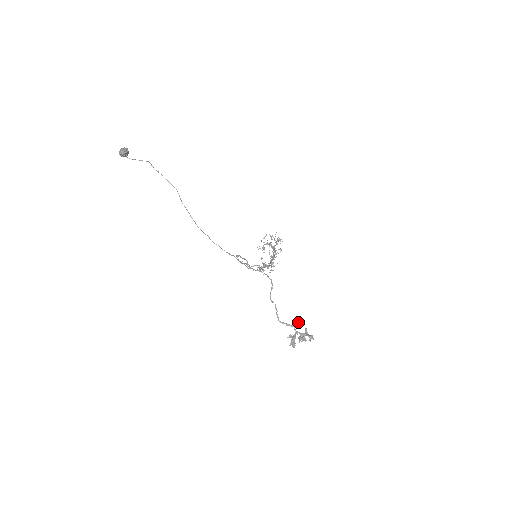
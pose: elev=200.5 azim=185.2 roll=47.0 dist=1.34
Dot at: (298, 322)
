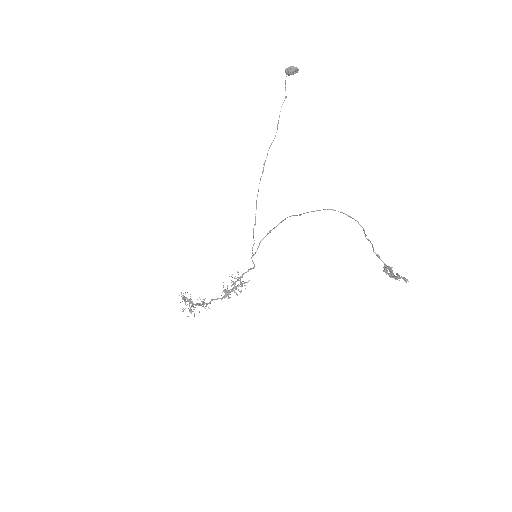
Dot at: (386, 268)
